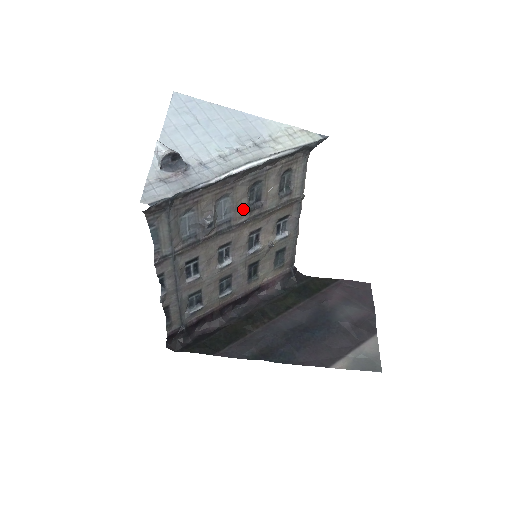
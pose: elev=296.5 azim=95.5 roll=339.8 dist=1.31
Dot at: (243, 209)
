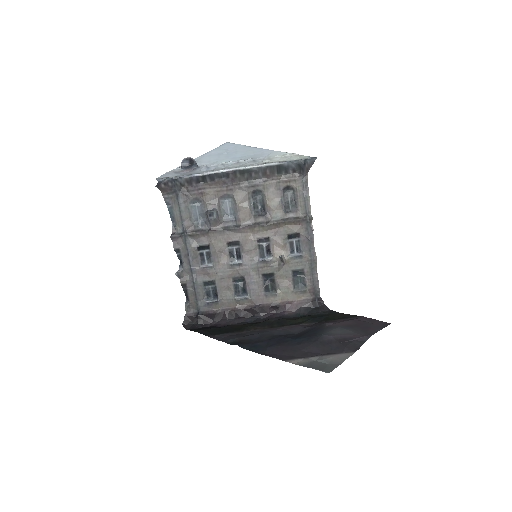
Dot at: (246, 212)
